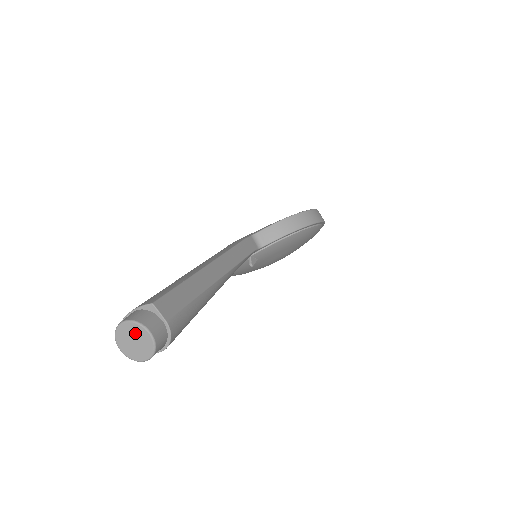
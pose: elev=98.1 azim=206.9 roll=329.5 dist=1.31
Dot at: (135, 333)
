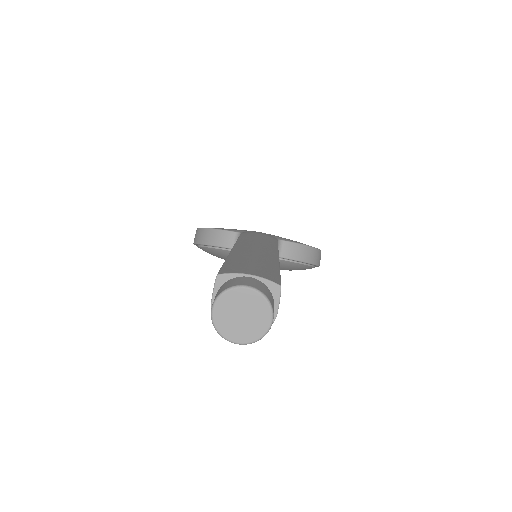
Dot at: (254, 309)
